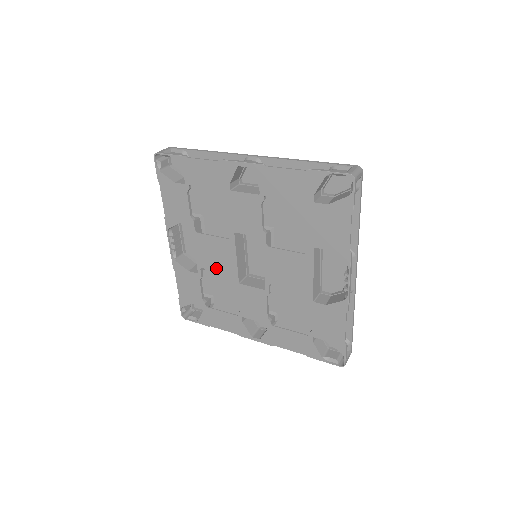
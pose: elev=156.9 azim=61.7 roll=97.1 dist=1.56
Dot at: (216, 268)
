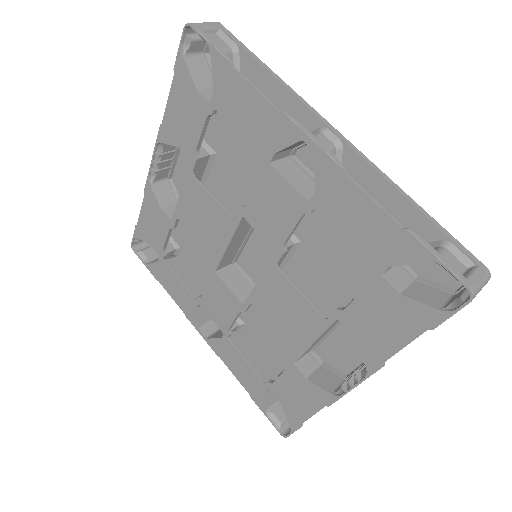
Dot at: (196, 234)
